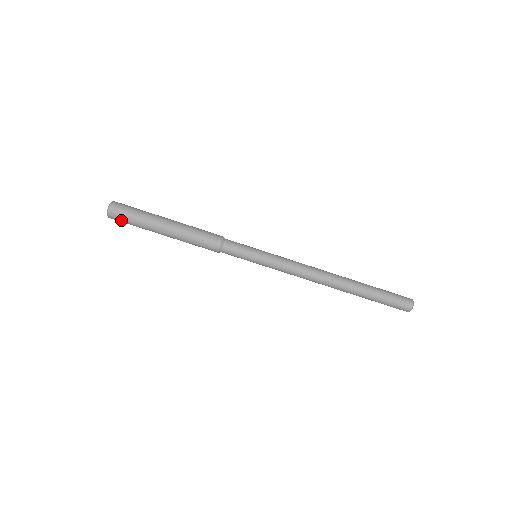
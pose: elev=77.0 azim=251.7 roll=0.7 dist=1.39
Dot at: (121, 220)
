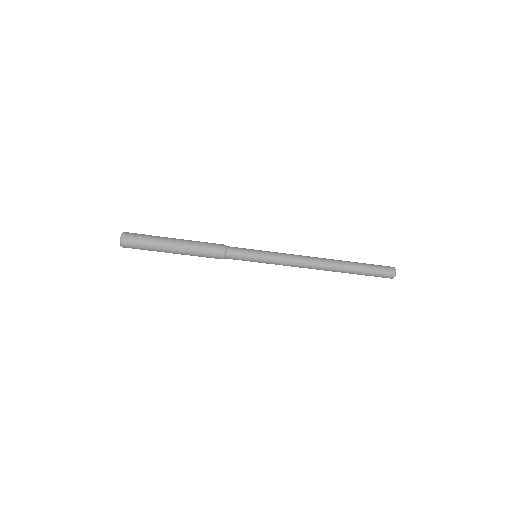
Dot at: (134, 248)
